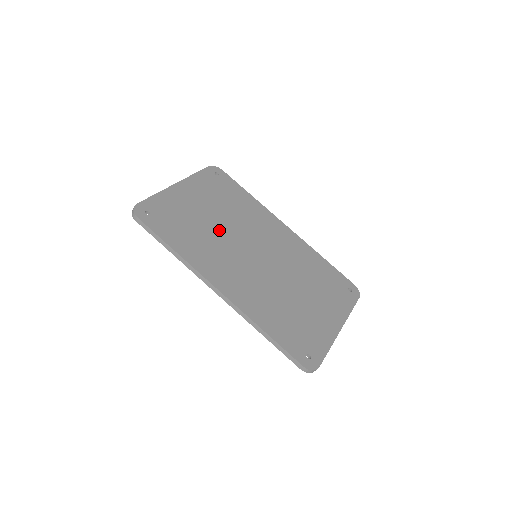
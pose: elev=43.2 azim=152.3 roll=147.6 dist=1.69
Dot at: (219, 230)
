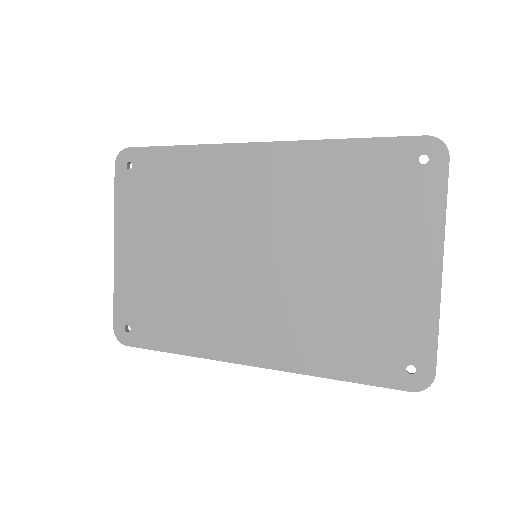
Dot at: (194, 268)
